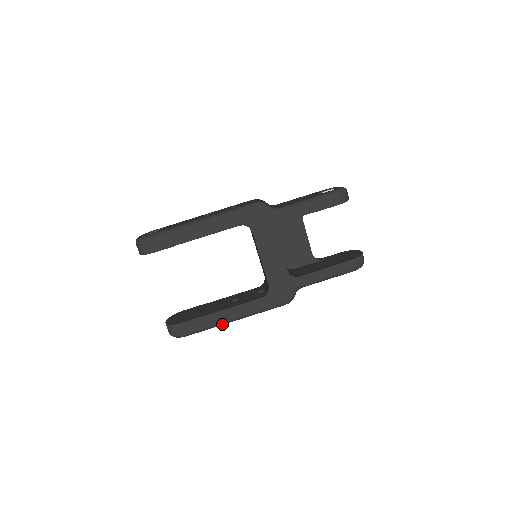
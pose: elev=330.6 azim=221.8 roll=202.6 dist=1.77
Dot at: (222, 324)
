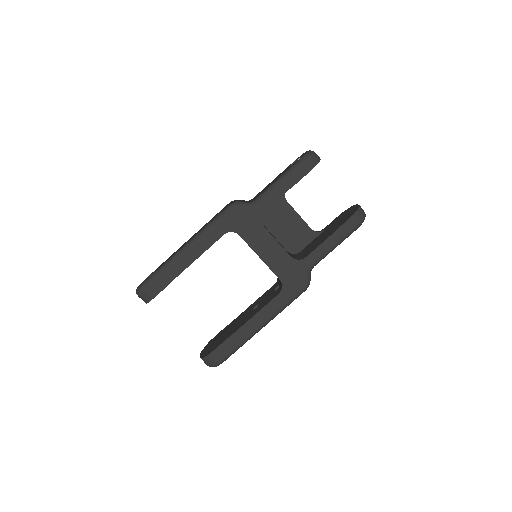
Dot at: (252, 336)
